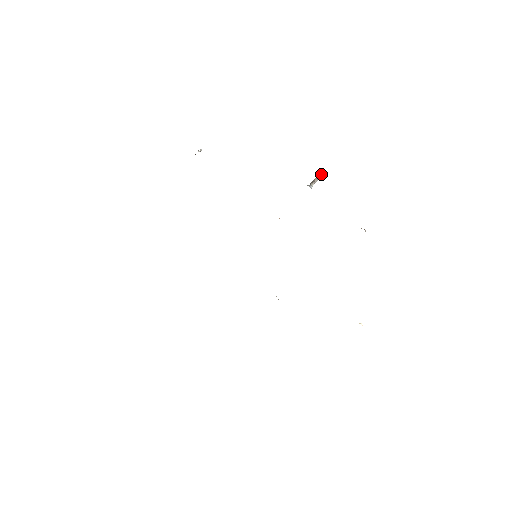
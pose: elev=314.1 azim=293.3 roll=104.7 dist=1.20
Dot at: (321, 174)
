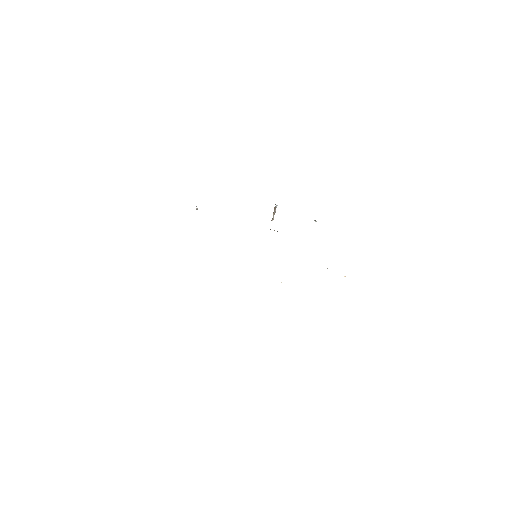
Dot at: (273, 217)
